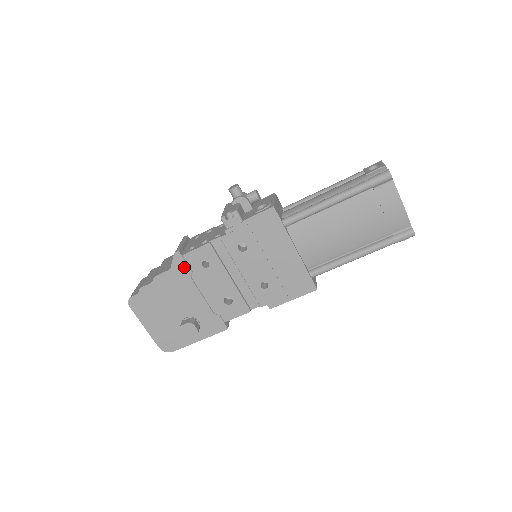
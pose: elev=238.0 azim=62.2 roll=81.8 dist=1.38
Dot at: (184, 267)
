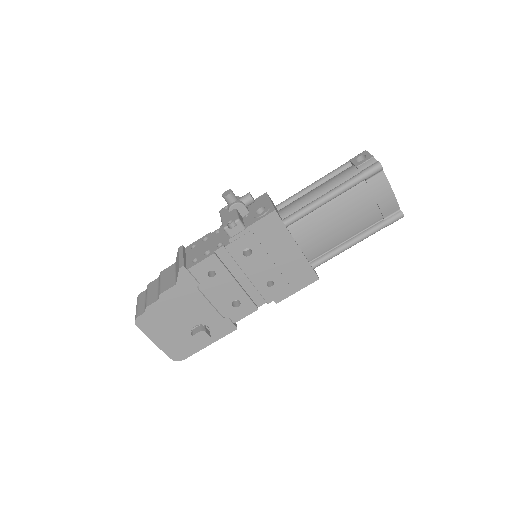
Dot at: (190, 280)
